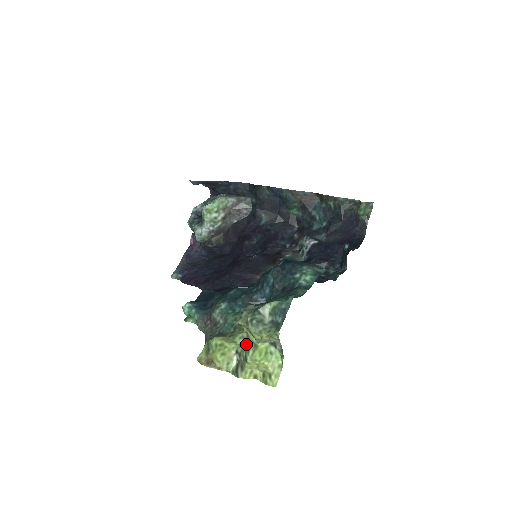
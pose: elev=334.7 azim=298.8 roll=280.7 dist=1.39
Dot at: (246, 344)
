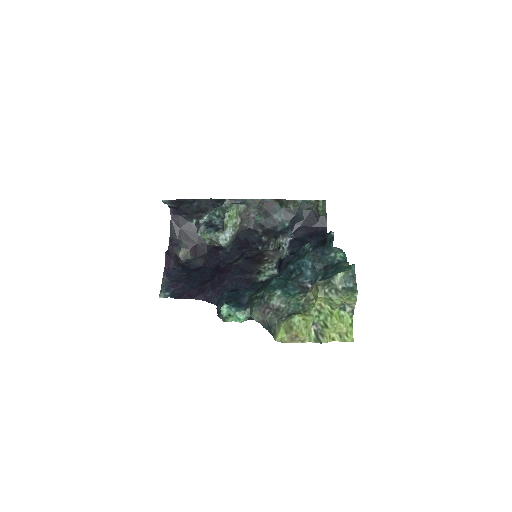
Dot at: (322, 314)
